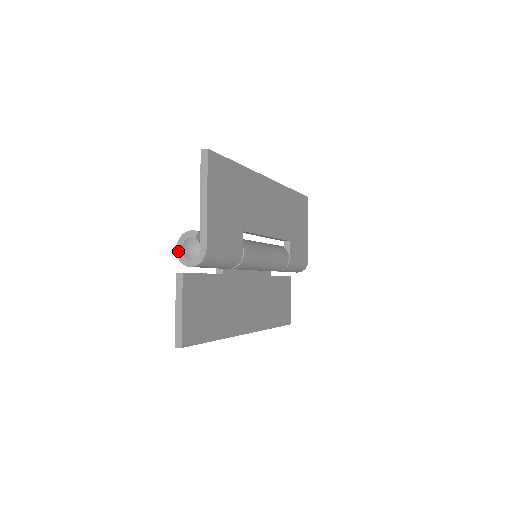
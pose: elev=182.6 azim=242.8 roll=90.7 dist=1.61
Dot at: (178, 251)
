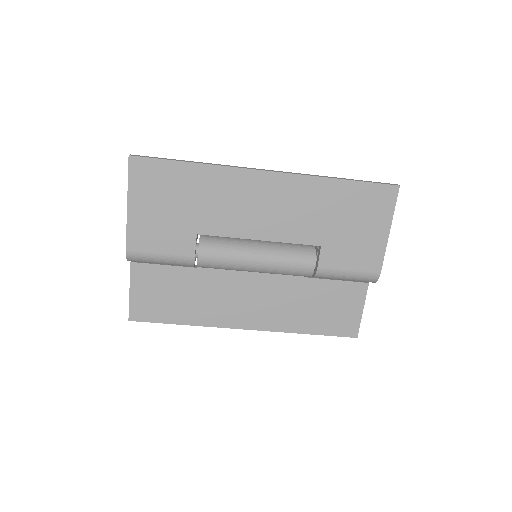
Dot at: occluded
